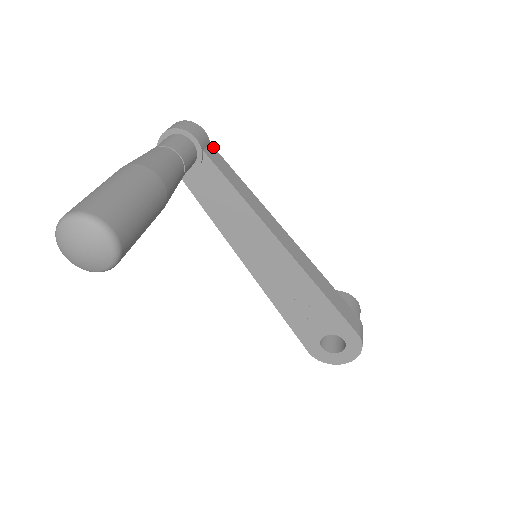
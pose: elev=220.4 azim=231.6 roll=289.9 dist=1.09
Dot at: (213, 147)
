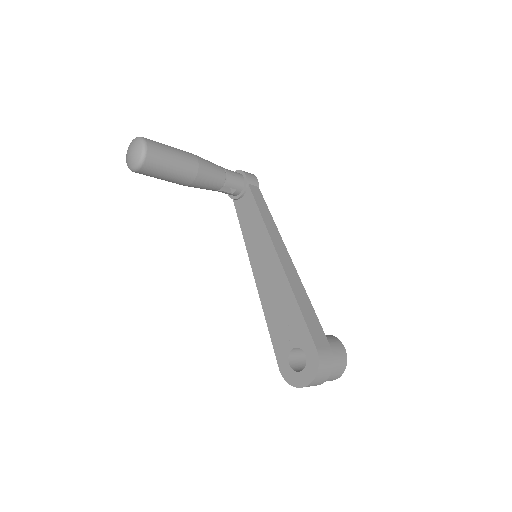
Dot at: (259, 190)
